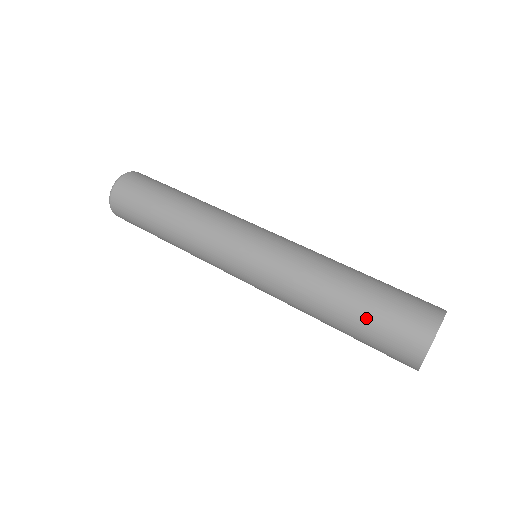
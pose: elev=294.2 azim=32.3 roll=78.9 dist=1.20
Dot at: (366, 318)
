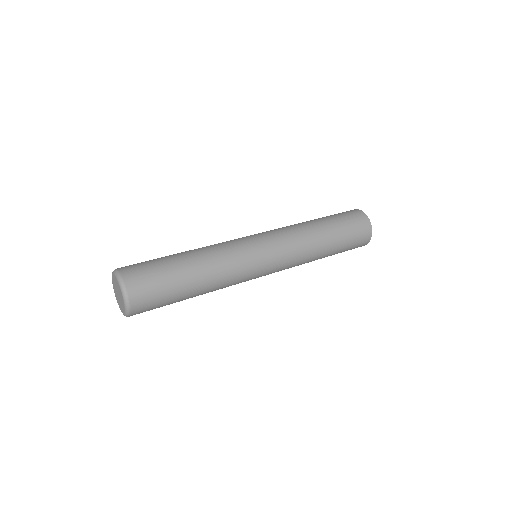
Dot at: (342, 249)
